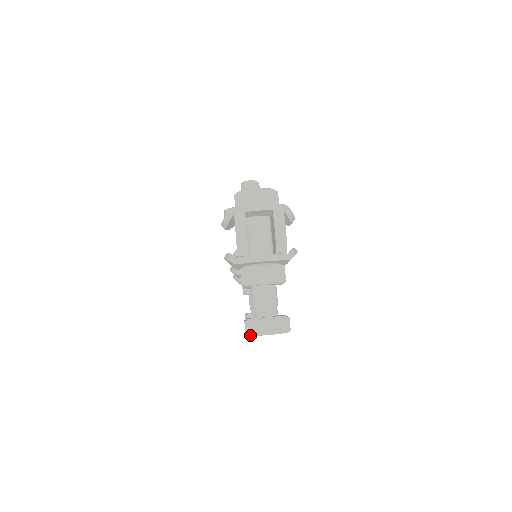
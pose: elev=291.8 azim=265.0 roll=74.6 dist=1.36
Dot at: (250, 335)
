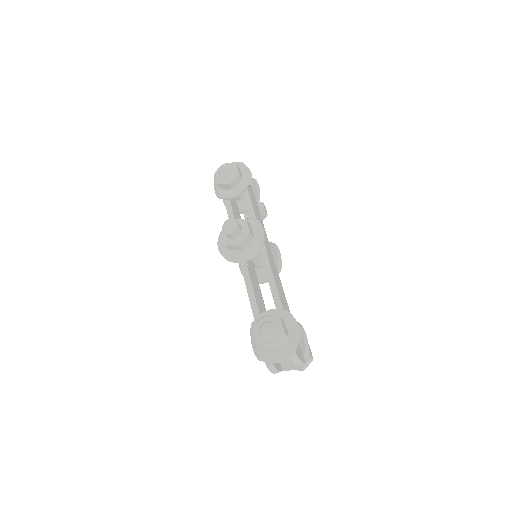
Dot at: occluded
